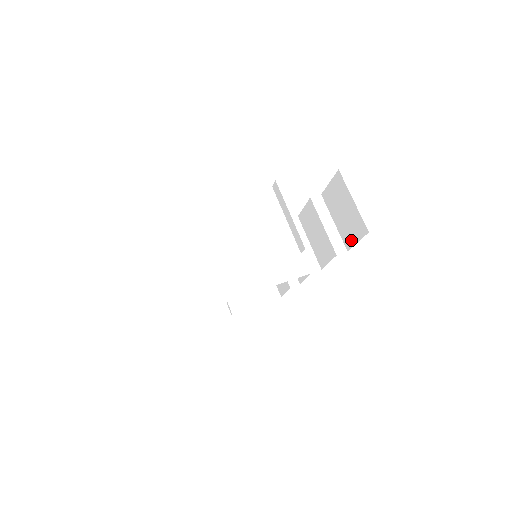
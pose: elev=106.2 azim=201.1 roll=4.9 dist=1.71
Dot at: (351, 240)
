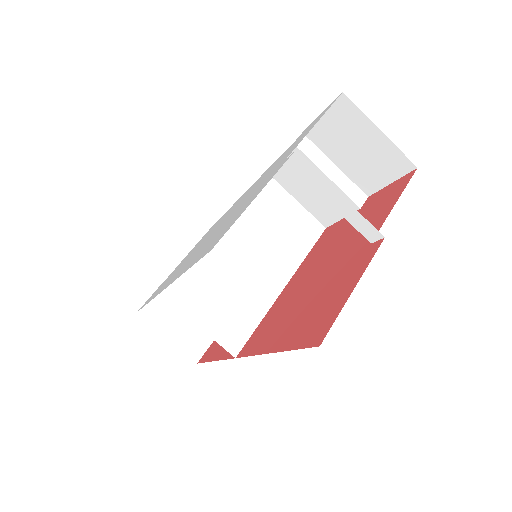
Dot at: (376, 182)
